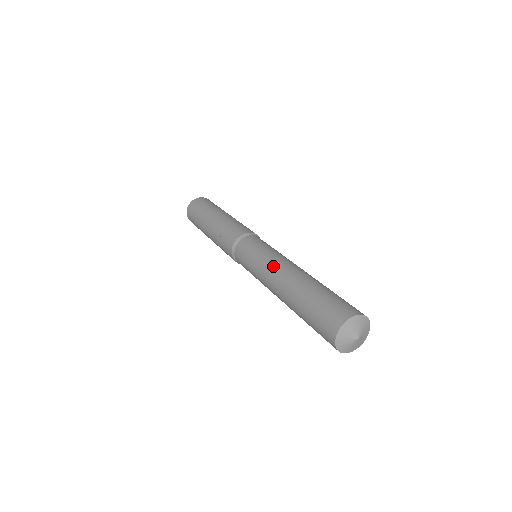
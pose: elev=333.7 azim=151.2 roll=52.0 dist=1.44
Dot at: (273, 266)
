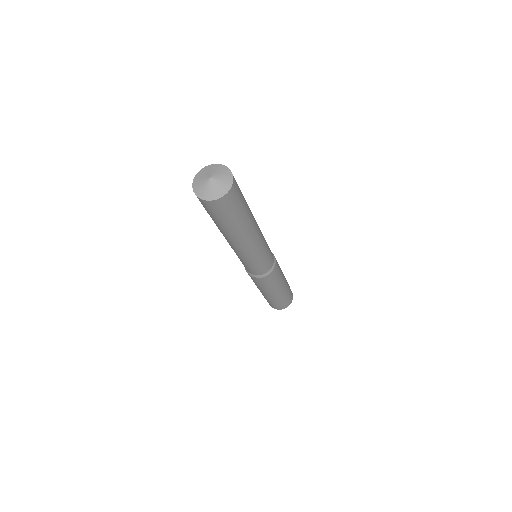
Dot at: occluded
